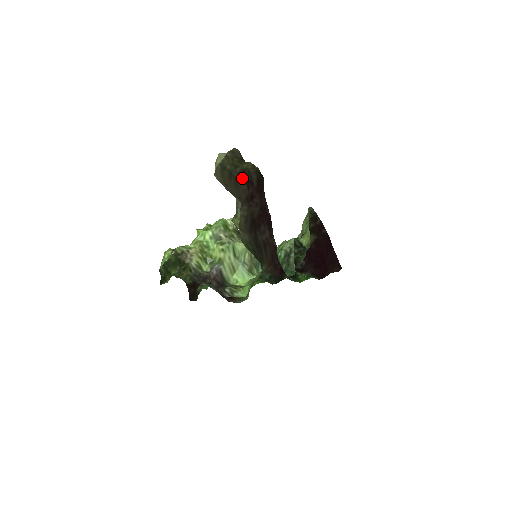
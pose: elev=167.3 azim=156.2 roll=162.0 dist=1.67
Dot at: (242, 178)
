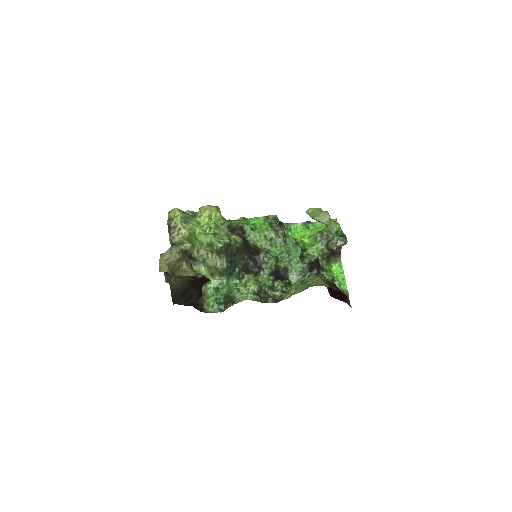
Dot at: occluded
